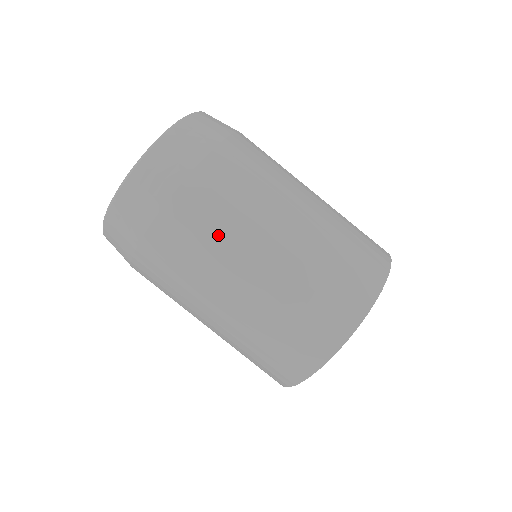
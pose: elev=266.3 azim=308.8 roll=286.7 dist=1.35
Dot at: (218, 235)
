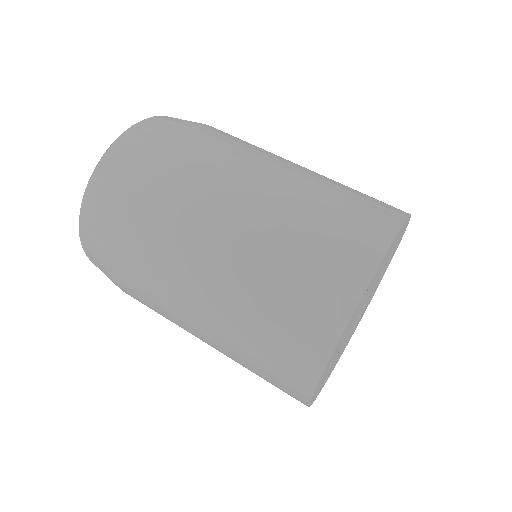
Dot at: (180, 213)
